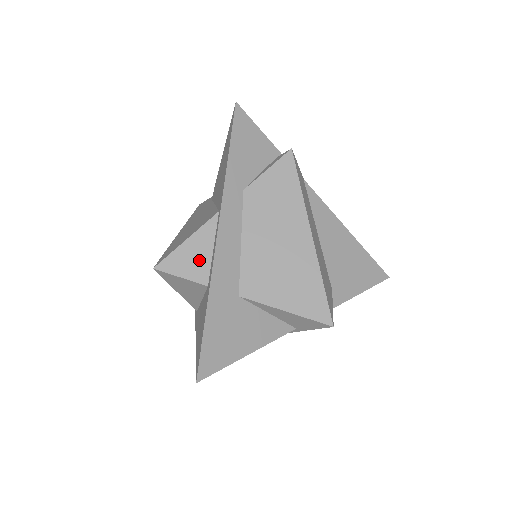
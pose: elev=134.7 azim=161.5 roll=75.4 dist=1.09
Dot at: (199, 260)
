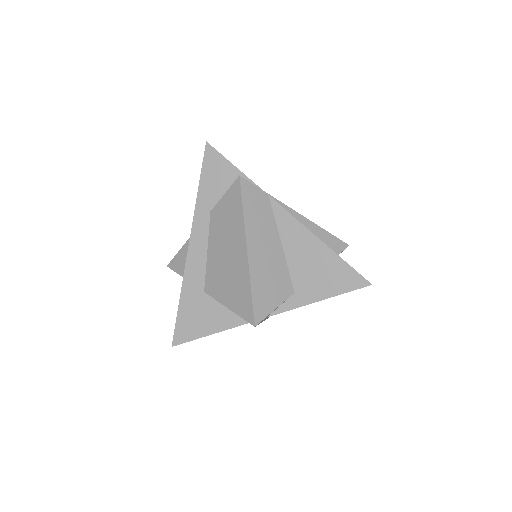
Dot at: occluded
